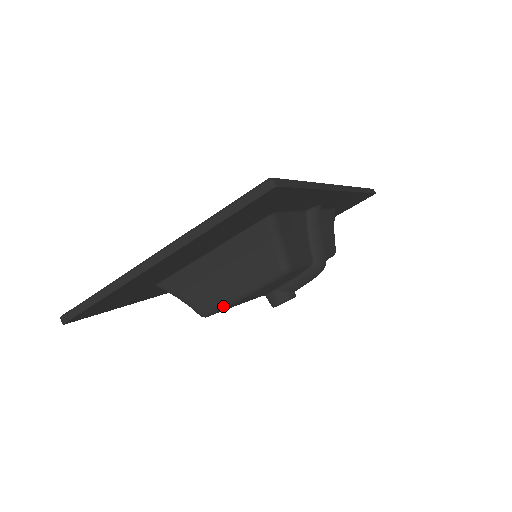
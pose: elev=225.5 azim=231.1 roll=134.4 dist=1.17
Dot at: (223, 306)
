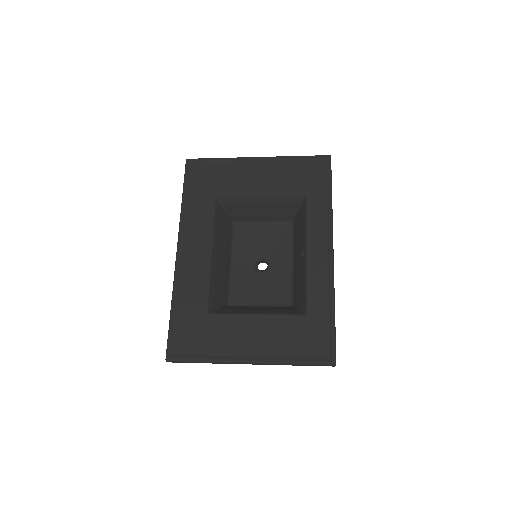
Dot at: occluded
